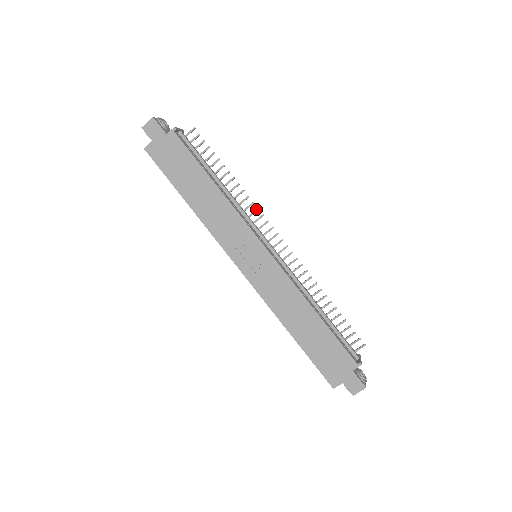
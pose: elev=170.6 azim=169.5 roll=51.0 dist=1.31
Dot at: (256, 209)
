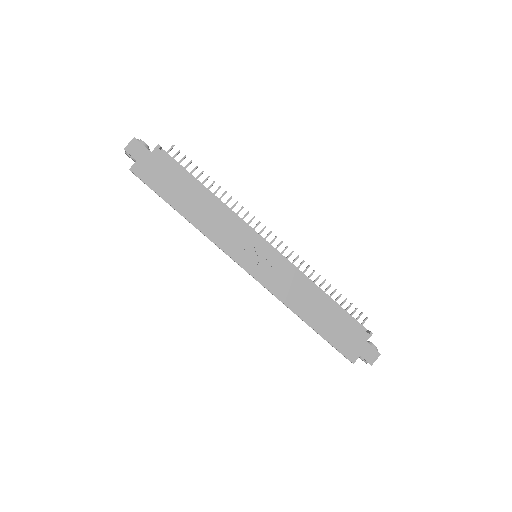
Dot at: (247, 212)
